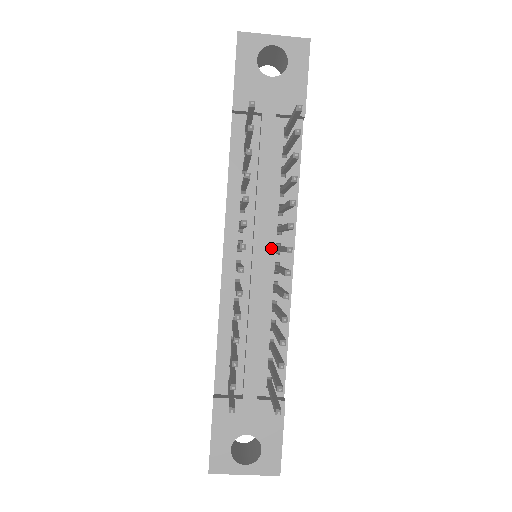
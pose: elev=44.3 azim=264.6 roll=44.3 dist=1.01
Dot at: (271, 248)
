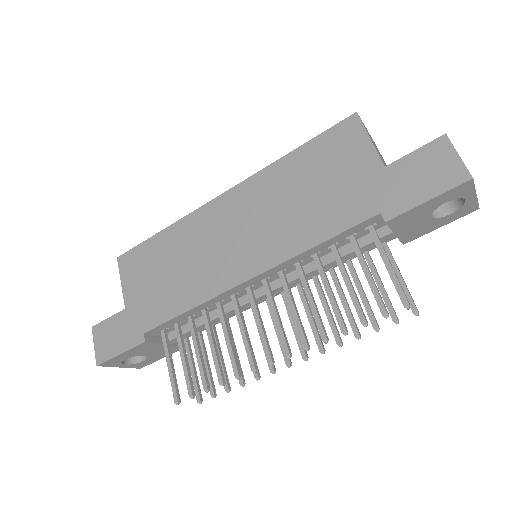
Dot at: occluded
